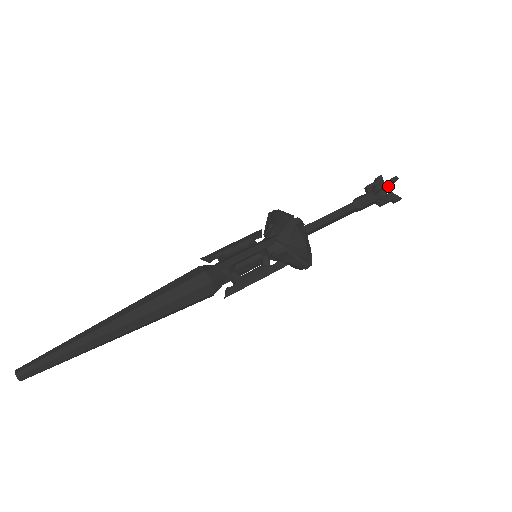
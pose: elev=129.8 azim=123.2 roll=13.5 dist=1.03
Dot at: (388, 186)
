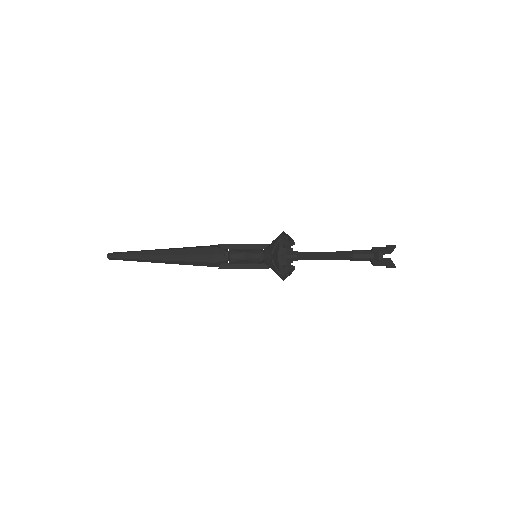
Dot at: occluded
